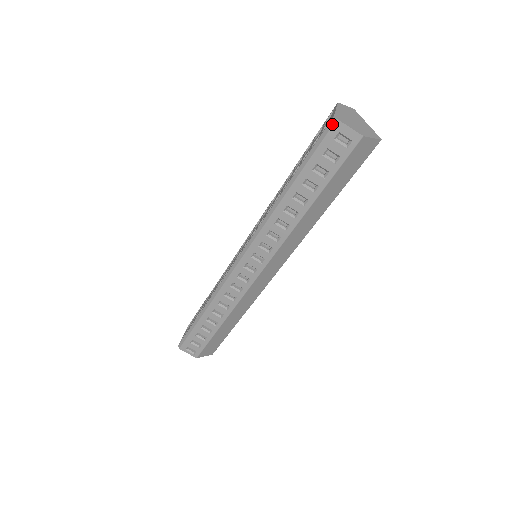
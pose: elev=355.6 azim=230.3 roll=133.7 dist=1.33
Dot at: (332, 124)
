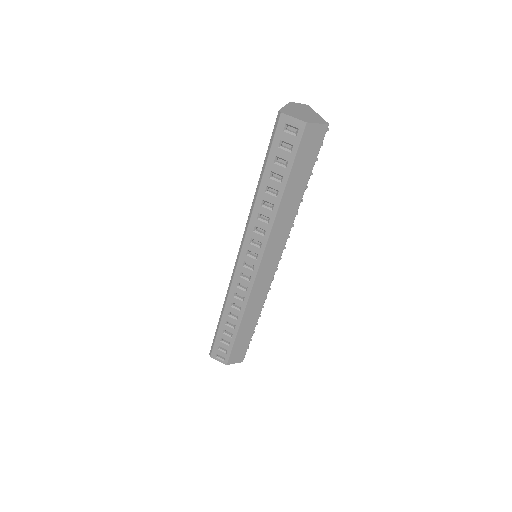
Dot at: (278, 118)
